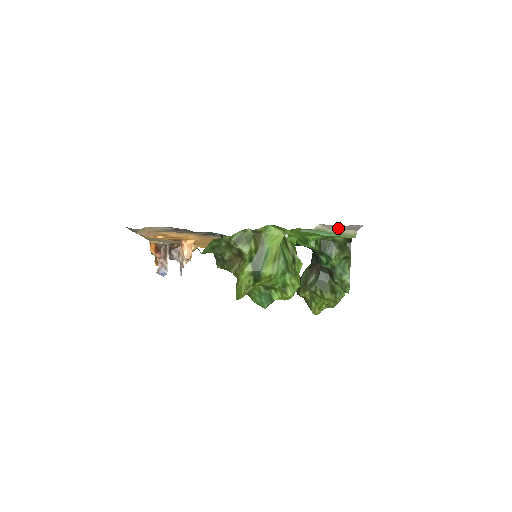
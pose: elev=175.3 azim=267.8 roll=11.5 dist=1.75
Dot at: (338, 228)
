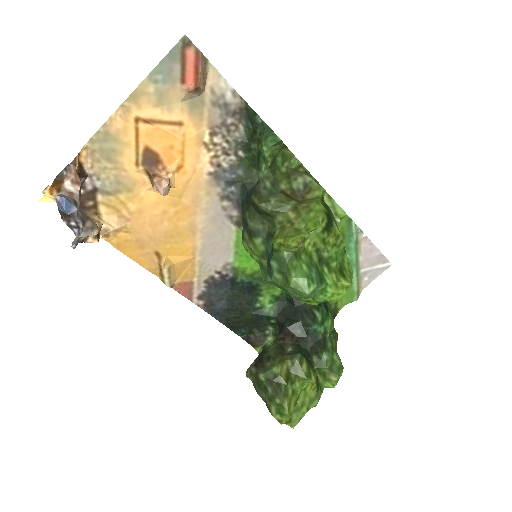
Dot at: (369, 257)
